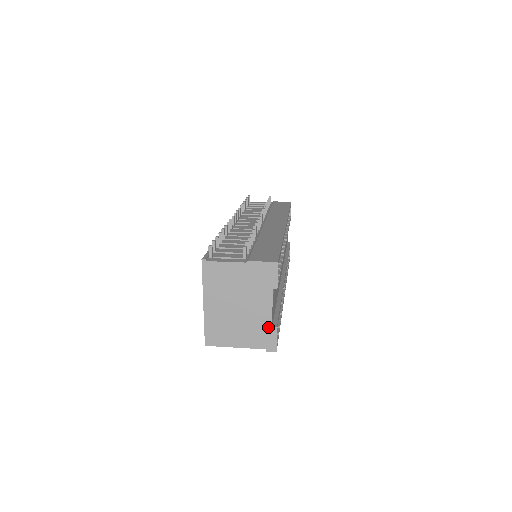
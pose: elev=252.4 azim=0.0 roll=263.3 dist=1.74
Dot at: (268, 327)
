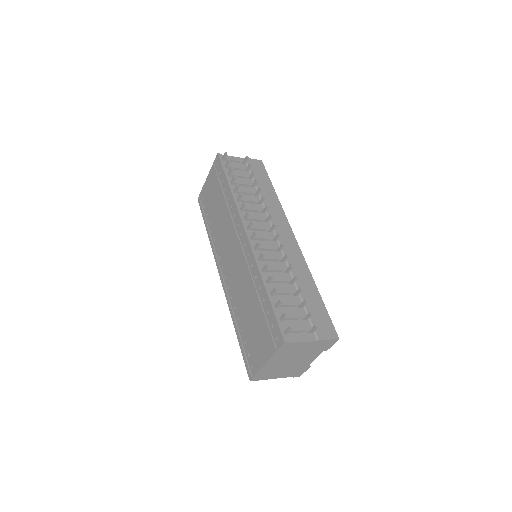
Dot at: (304, 367)
